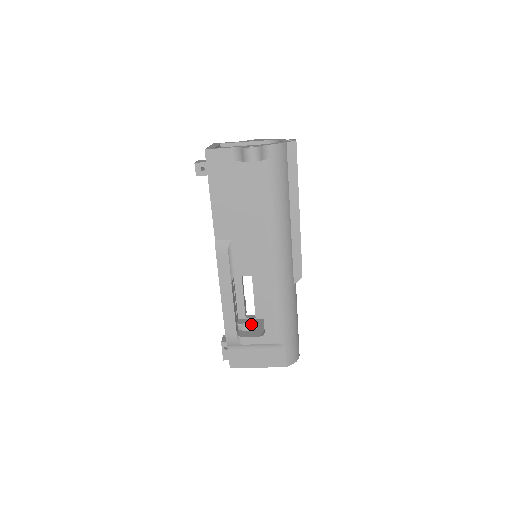
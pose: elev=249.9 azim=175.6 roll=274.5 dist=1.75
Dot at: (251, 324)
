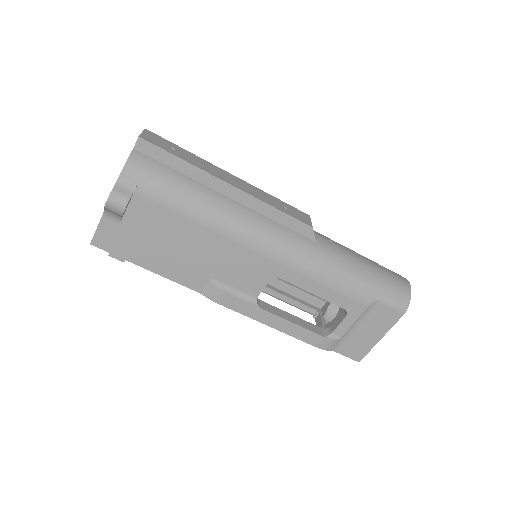
Dot at: occluded
